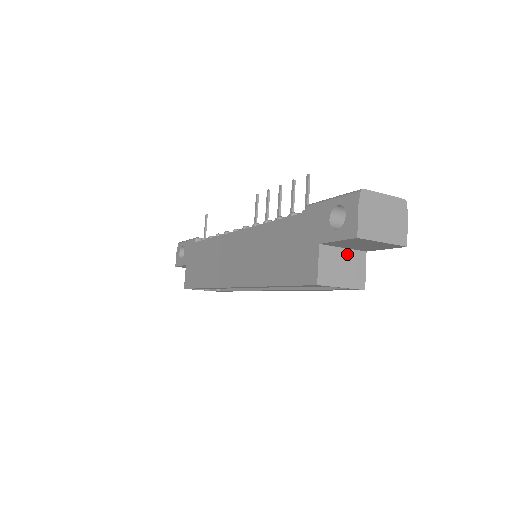
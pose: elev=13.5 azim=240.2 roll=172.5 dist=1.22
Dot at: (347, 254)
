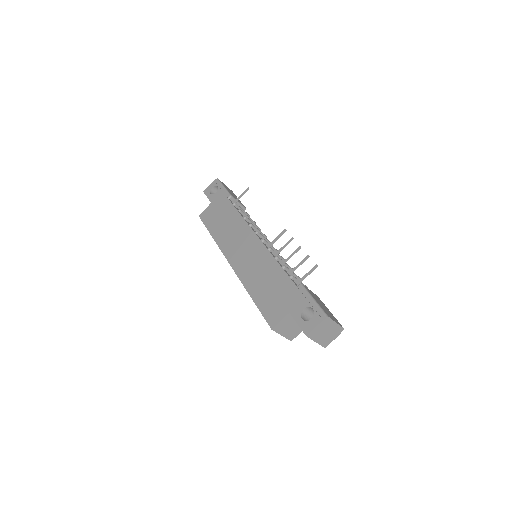
Dot at: occluded
